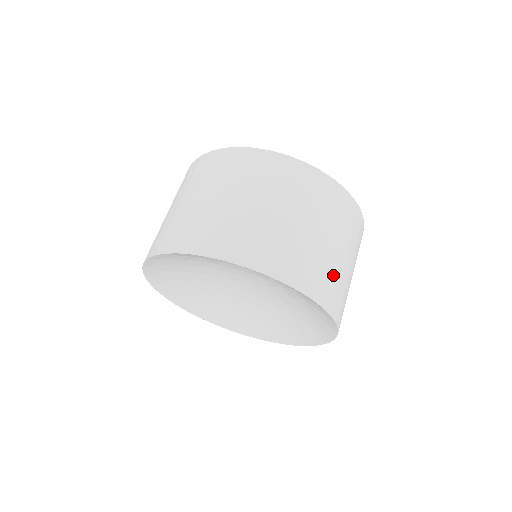
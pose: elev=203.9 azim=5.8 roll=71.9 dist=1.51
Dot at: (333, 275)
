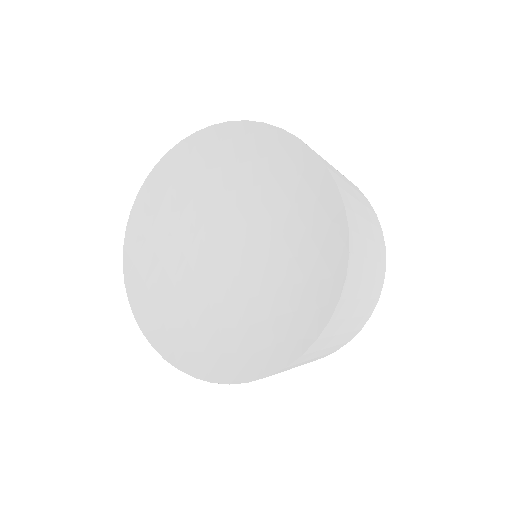
Dot at: (359, 280)
